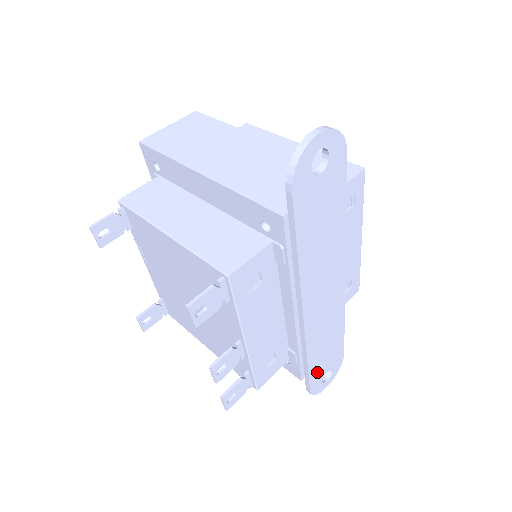
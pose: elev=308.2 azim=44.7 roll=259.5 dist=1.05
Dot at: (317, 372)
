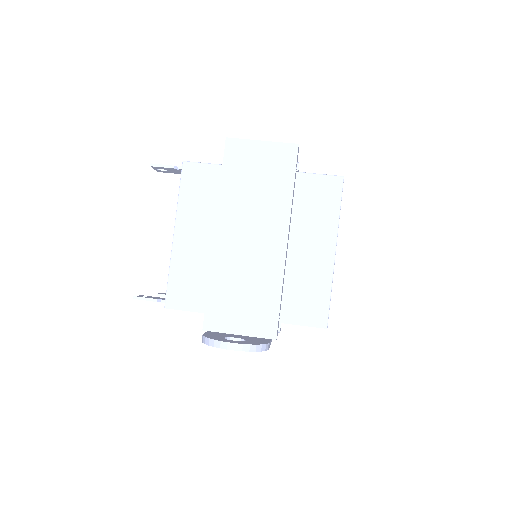
Dot at: occluded
